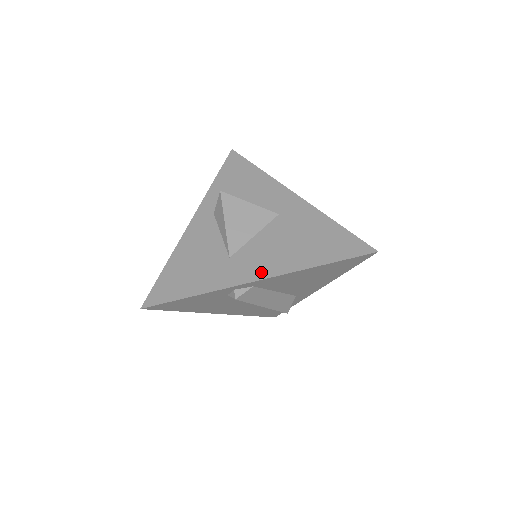
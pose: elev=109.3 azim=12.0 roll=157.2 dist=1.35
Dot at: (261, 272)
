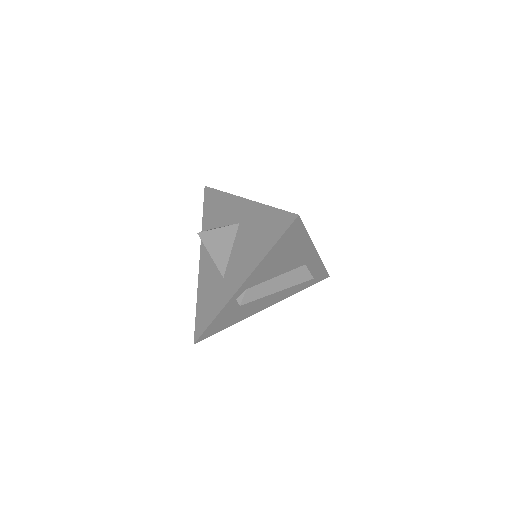
Dot at: (240, 279)
